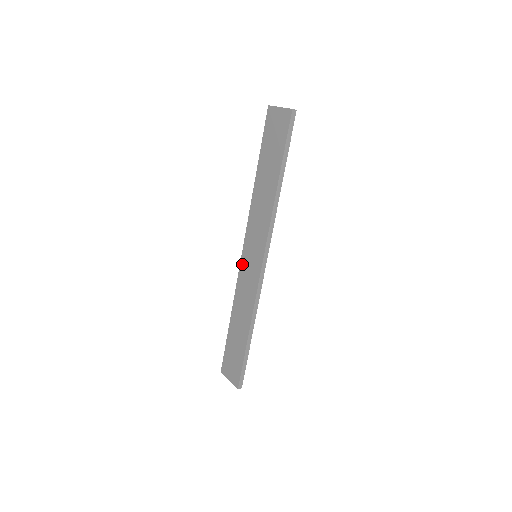
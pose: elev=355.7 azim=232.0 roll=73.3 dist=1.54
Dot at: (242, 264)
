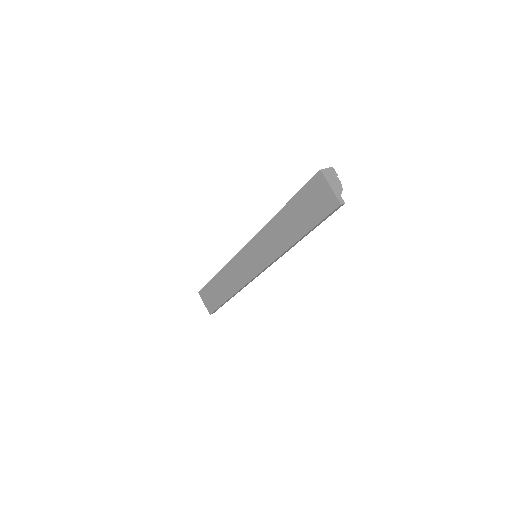
Dot at: (241, 253)
